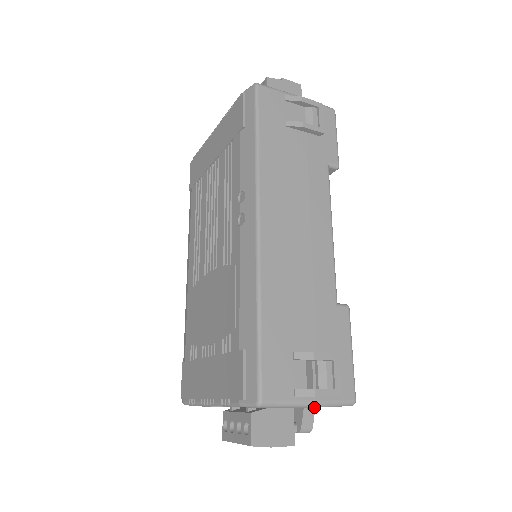
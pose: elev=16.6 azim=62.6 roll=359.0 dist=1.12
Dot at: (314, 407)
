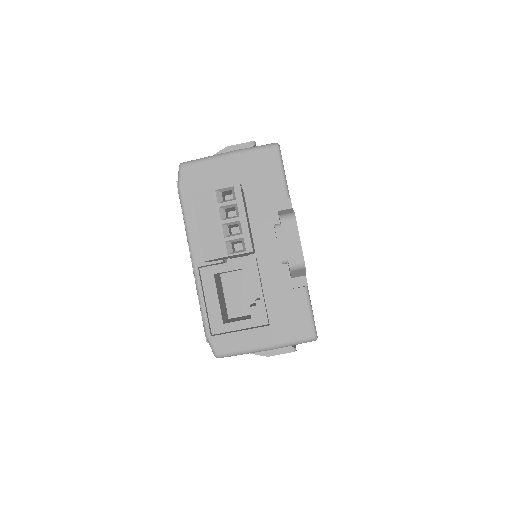
Dot at: (234, 154)
